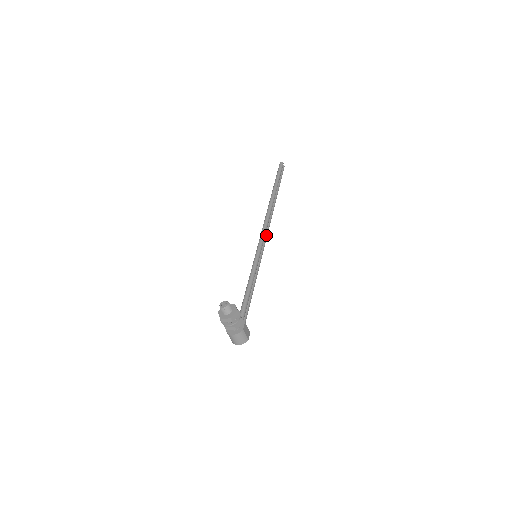
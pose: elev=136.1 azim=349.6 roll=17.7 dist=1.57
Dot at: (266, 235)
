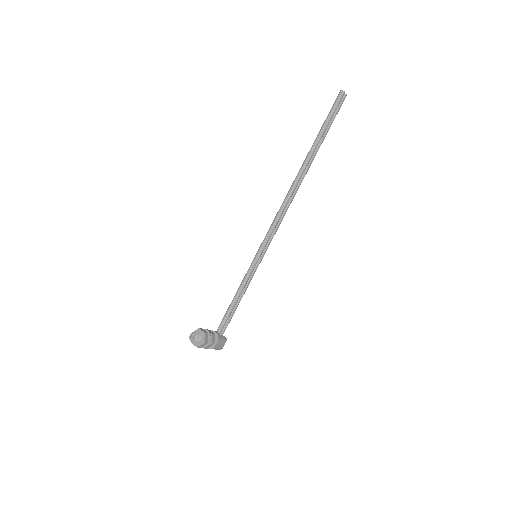
Dot at: (279, 222)
